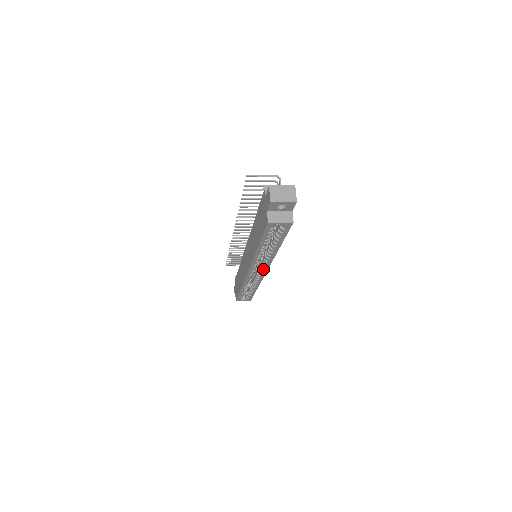
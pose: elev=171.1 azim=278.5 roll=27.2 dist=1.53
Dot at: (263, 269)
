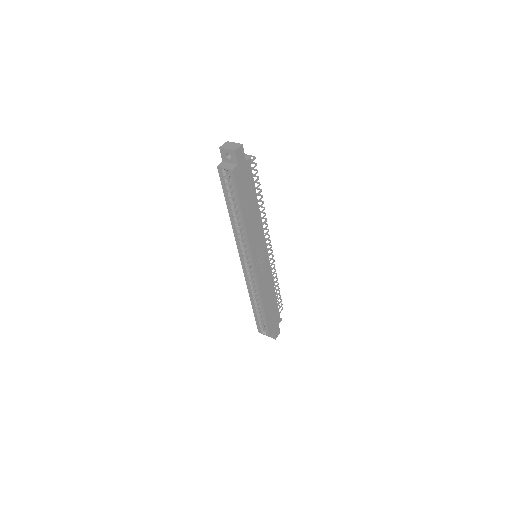
Dot at: (250, 260)
